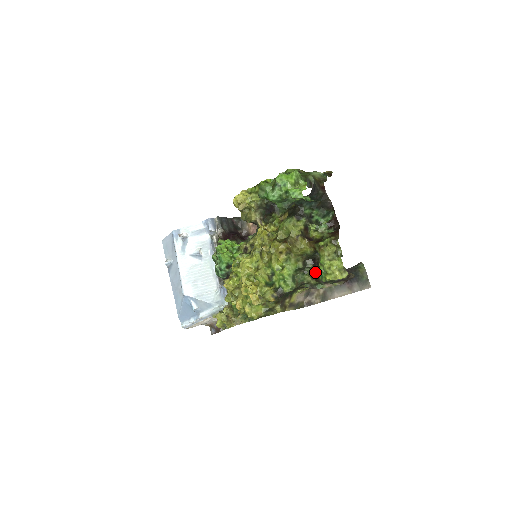
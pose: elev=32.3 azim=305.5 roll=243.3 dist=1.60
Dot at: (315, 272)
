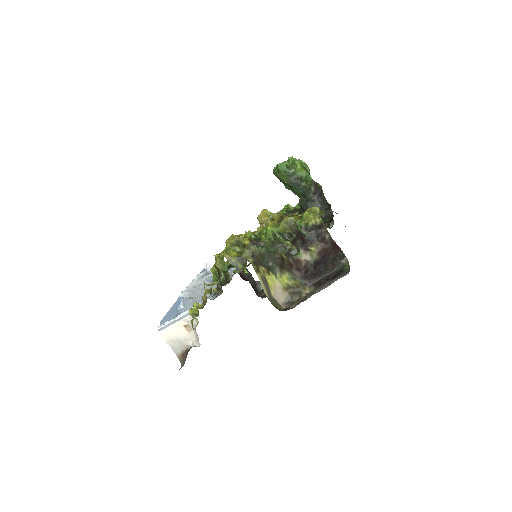
Dot at: occluded
